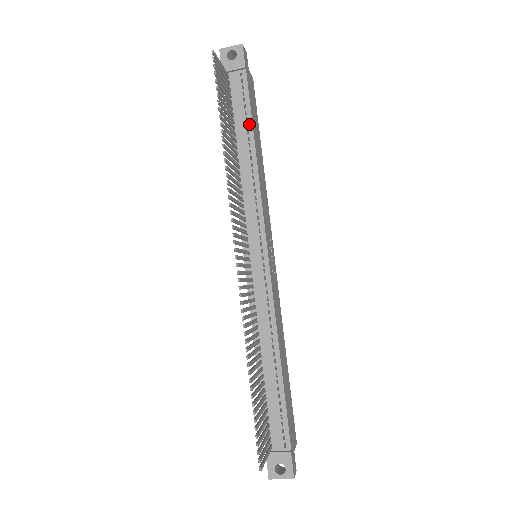
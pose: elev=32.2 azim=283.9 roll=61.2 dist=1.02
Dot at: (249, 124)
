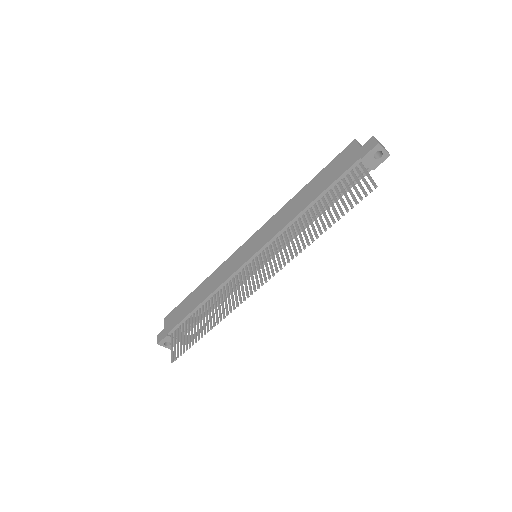
Dot at: occluded
